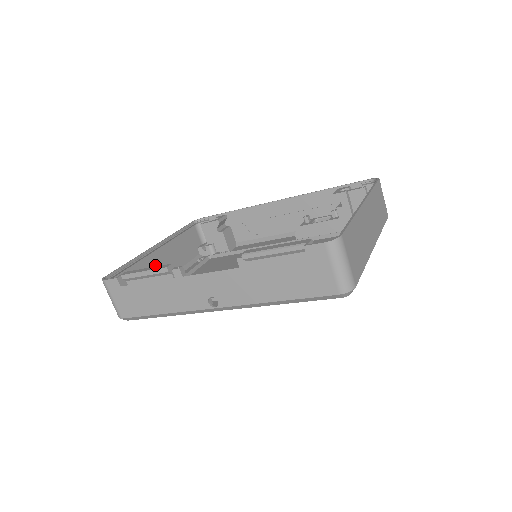
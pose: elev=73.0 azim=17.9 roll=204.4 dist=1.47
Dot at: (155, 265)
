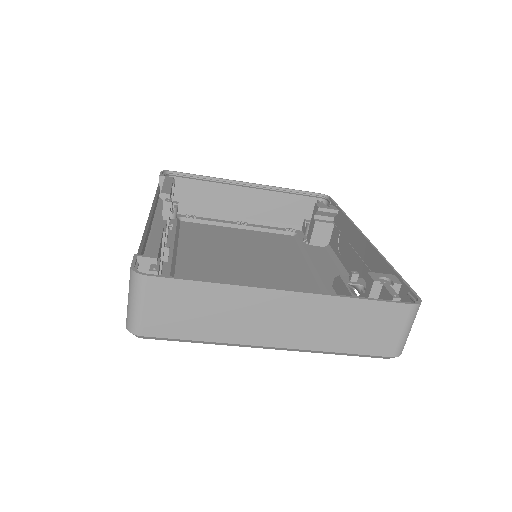
Dot at: (234, 198)
